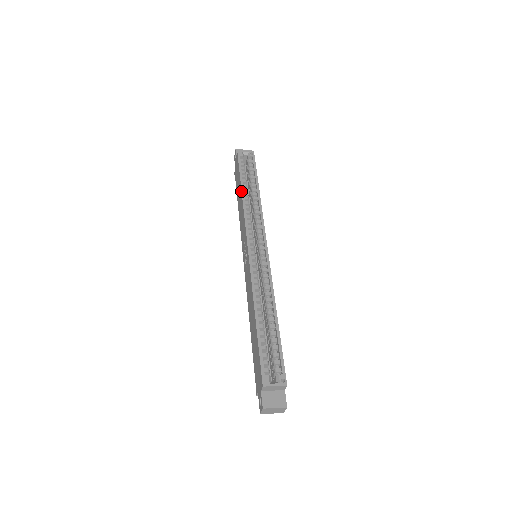
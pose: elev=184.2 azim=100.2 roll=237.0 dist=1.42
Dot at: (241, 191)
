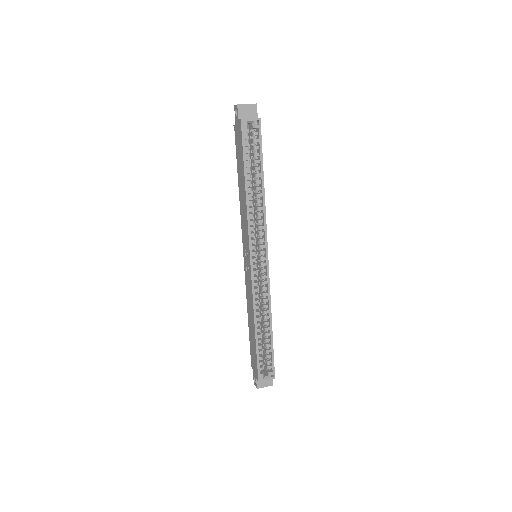
Dot at: (245, 189)
